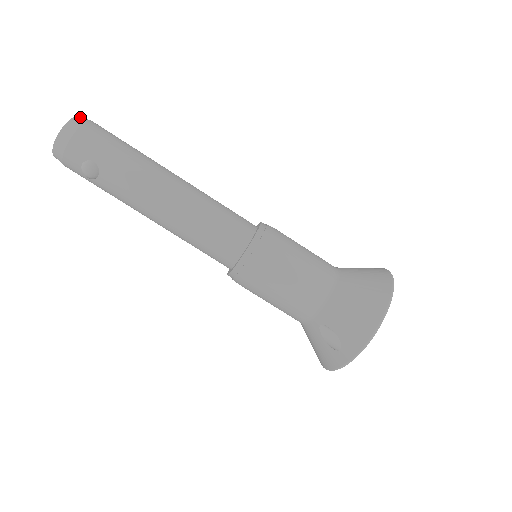
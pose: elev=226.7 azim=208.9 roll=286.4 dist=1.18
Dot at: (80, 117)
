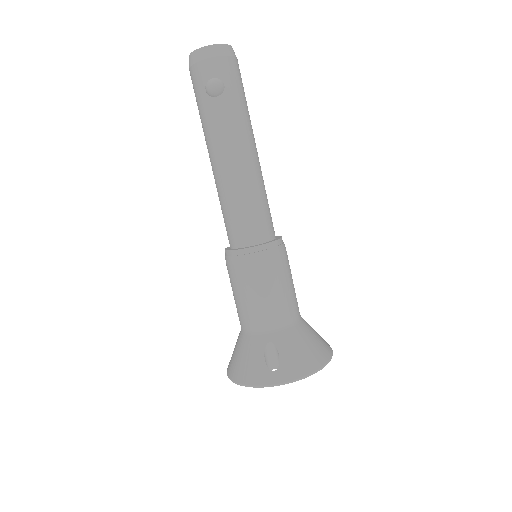
Dot at: (234, 52)
